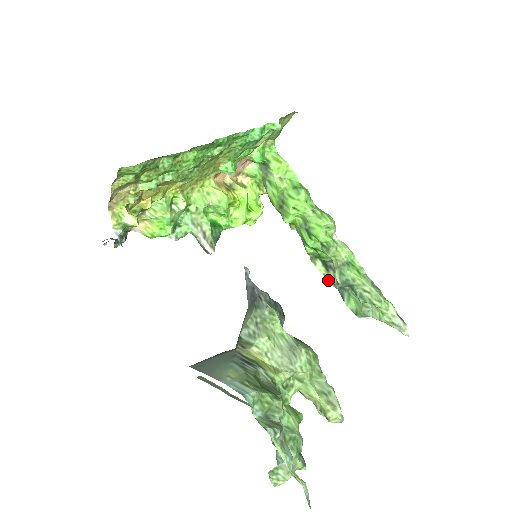
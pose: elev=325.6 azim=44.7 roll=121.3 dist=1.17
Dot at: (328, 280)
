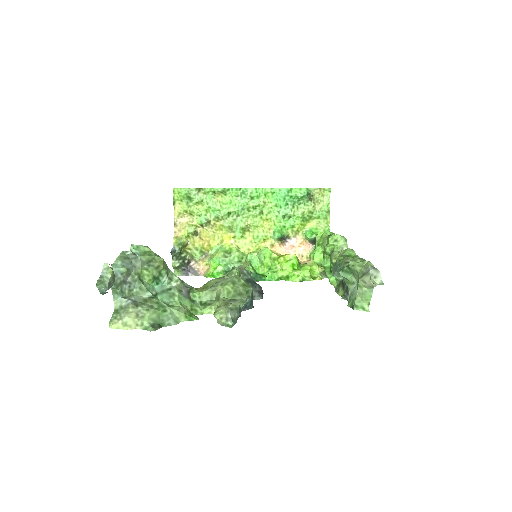
Dot at: (342, 297)
